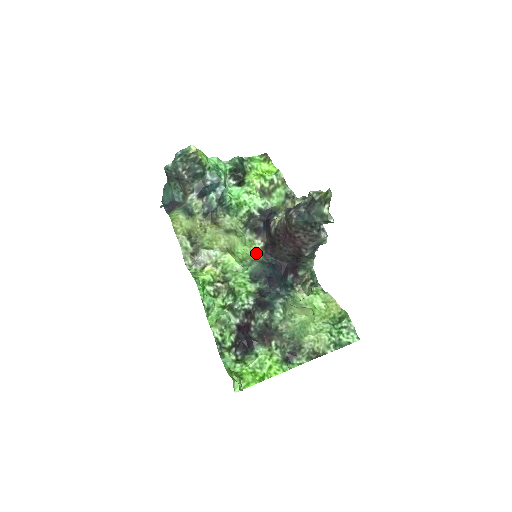
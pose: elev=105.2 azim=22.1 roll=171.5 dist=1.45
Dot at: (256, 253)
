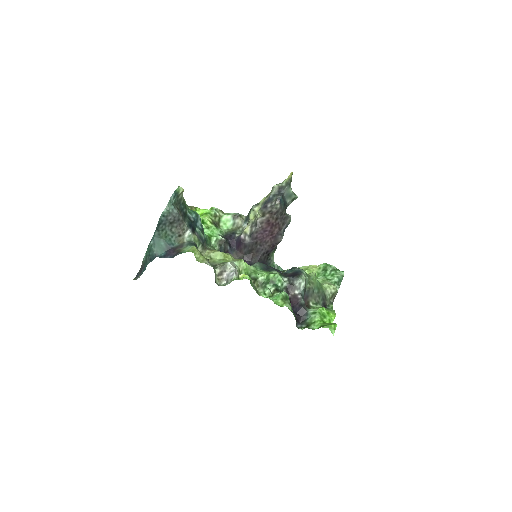
Dot at: occluded
